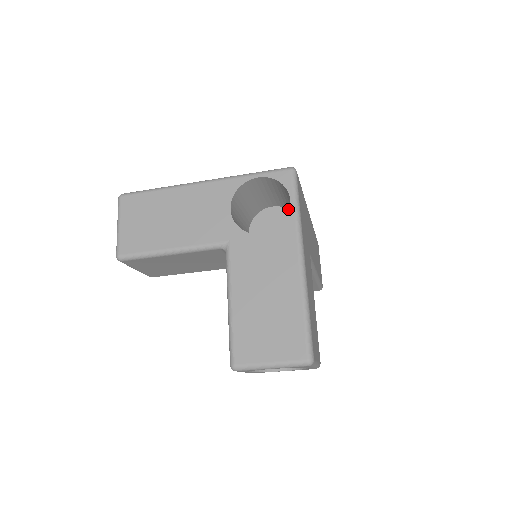
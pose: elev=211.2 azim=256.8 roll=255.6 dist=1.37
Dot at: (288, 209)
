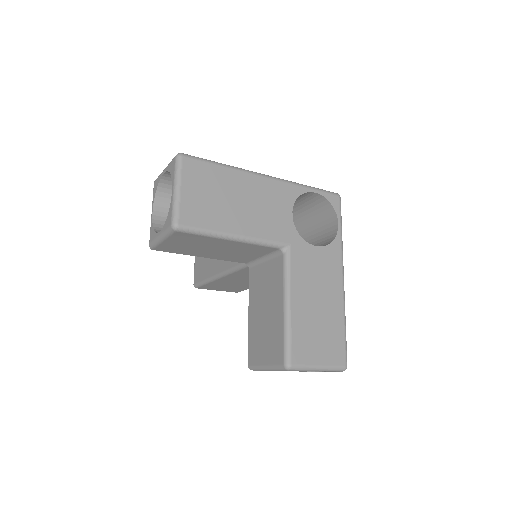
Dot at: occluded
